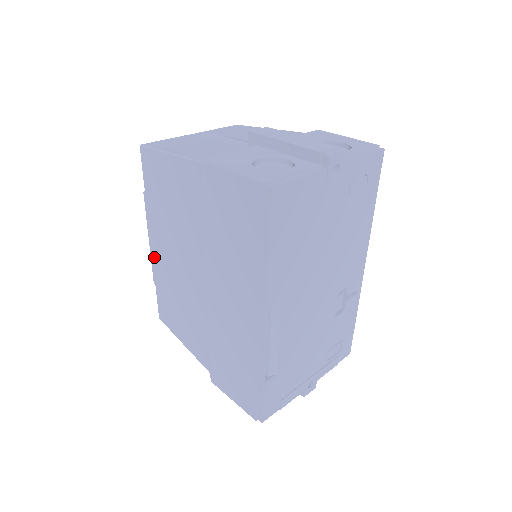
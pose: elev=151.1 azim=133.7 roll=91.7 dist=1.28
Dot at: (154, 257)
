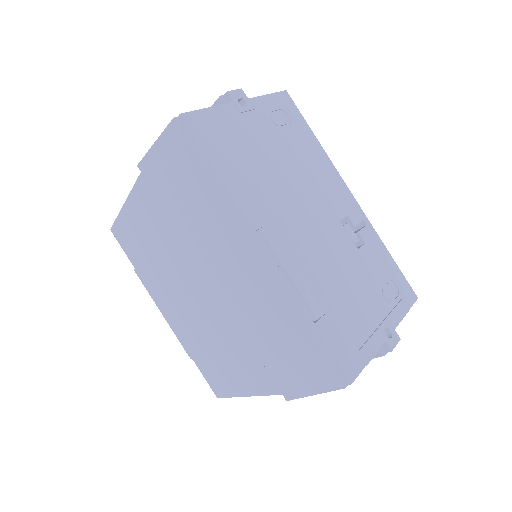
Dot at: (174, 327)
